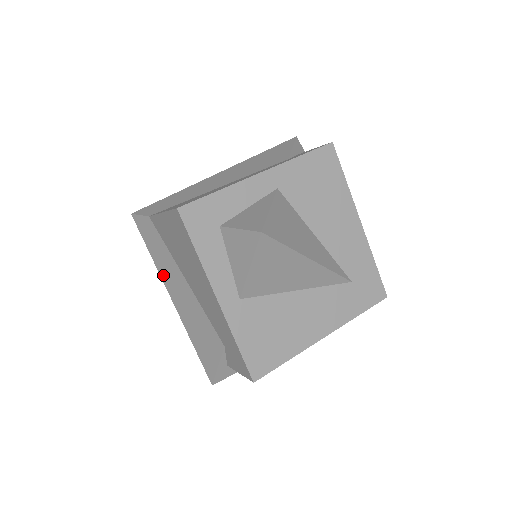
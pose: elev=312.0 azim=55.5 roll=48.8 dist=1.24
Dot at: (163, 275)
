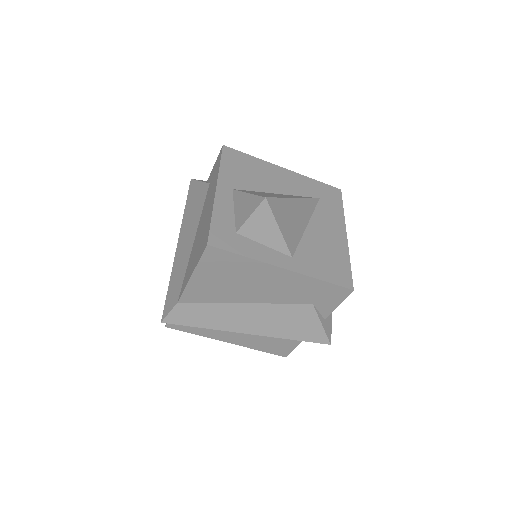
Dot at: (226, 327)
